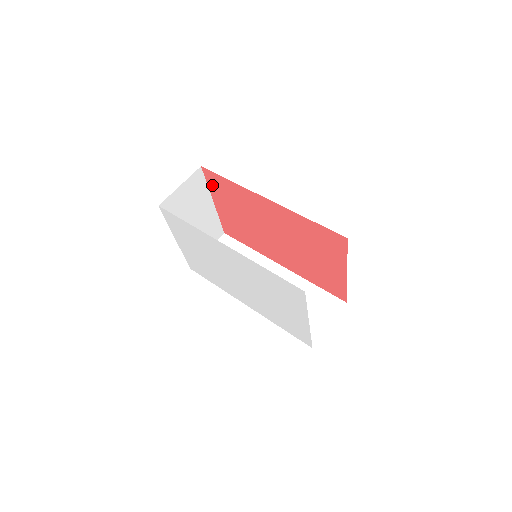
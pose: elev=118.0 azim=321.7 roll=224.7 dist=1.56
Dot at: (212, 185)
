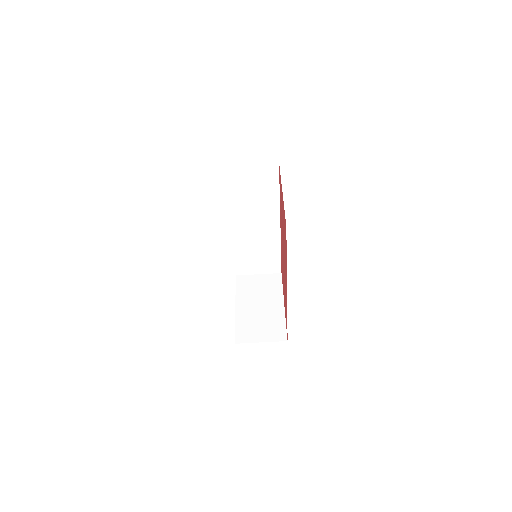
Dot at: occluded
